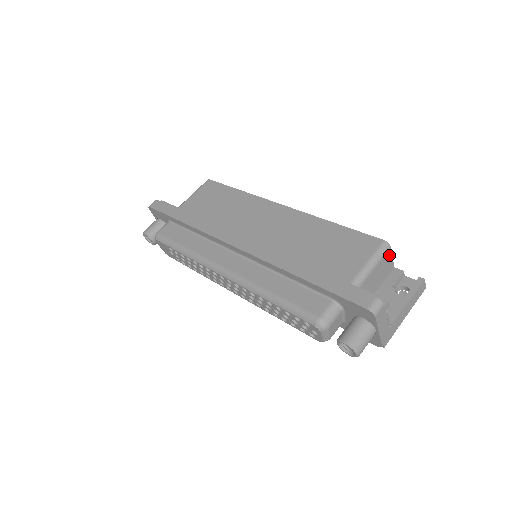
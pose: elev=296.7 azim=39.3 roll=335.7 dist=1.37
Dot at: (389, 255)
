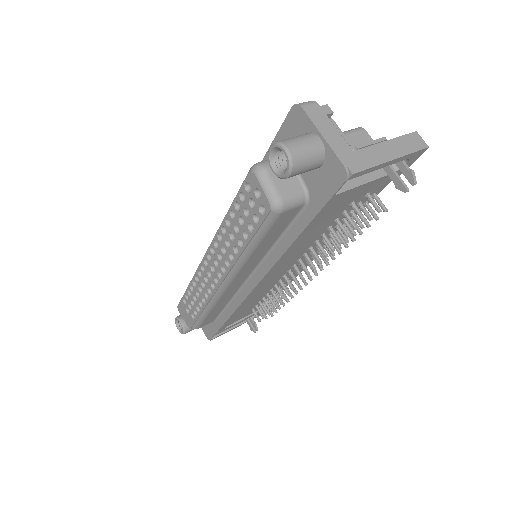
Dot at: (367, 139)
